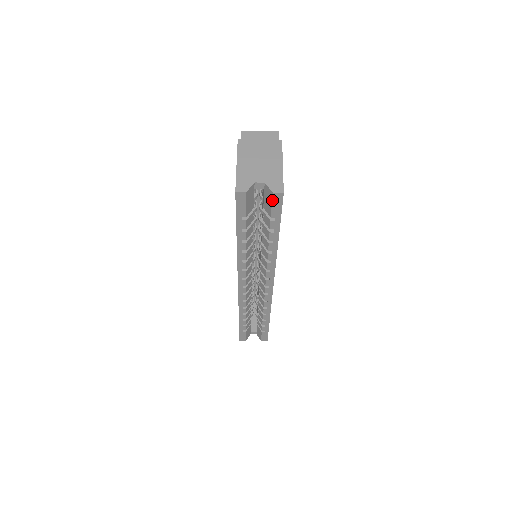
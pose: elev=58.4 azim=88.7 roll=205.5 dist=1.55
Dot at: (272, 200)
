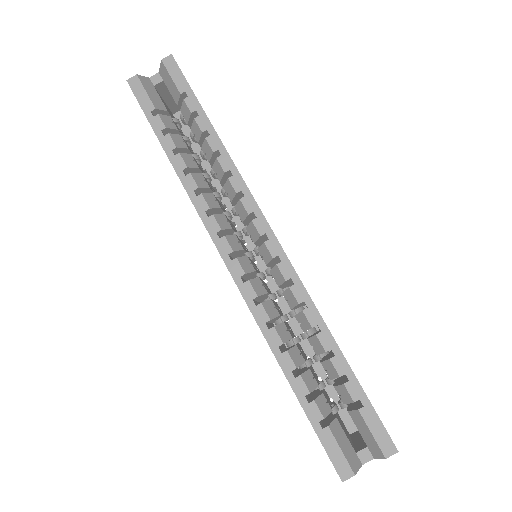
Dot at: (167, 70)
